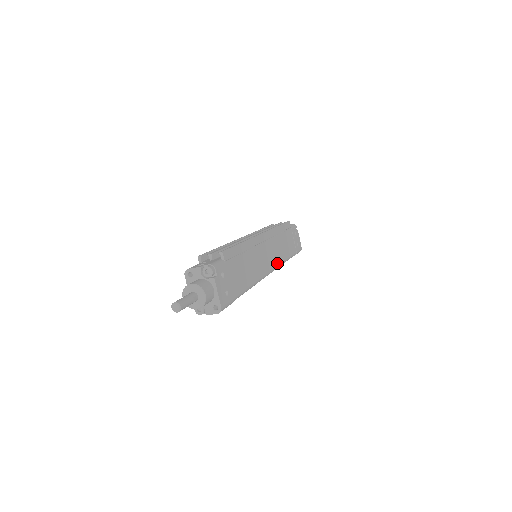
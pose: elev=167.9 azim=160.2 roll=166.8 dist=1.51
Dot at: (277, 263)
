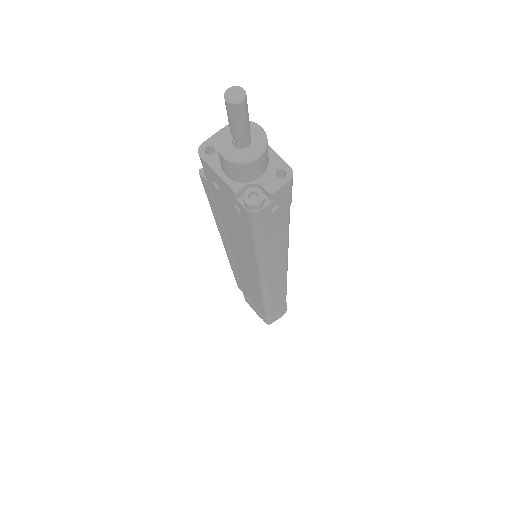
Dot at: occluded
